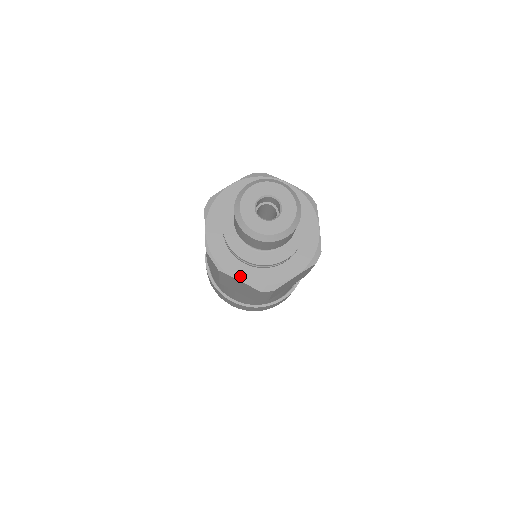
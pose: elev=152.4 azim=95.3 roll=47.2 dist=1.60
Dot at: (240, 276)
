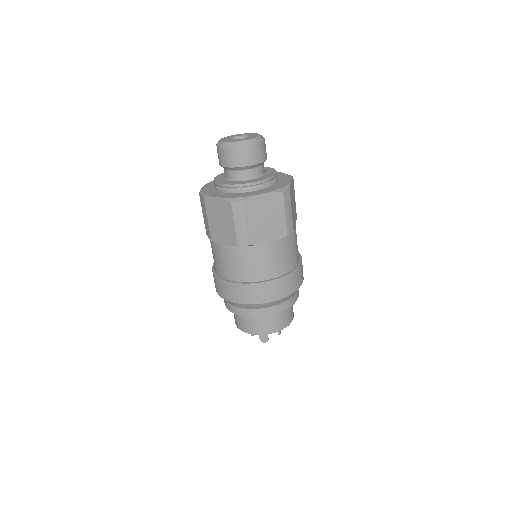
Dot at: (218, 196)
